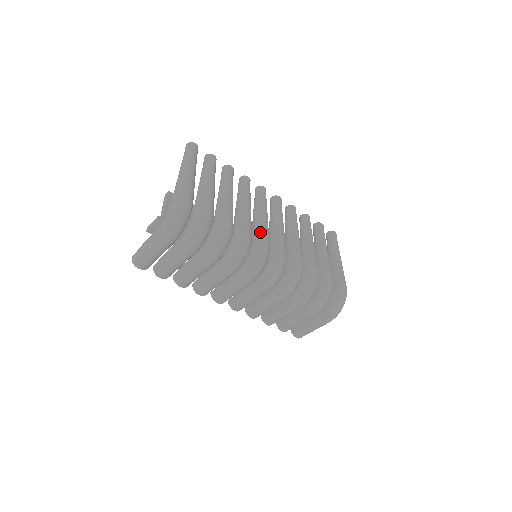
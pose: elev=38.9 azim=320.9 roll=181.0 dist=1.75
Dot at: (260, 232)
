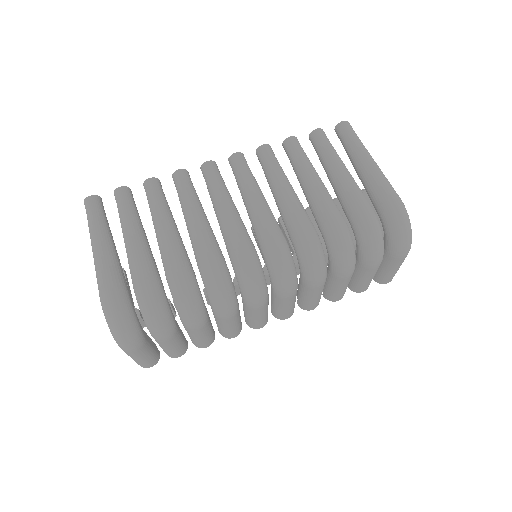
Dot at: (229, 241)
